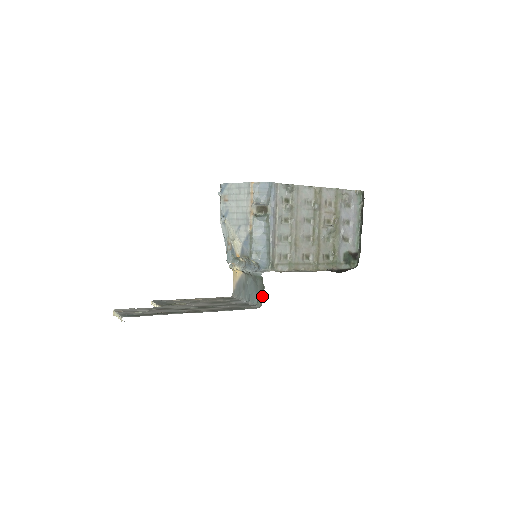
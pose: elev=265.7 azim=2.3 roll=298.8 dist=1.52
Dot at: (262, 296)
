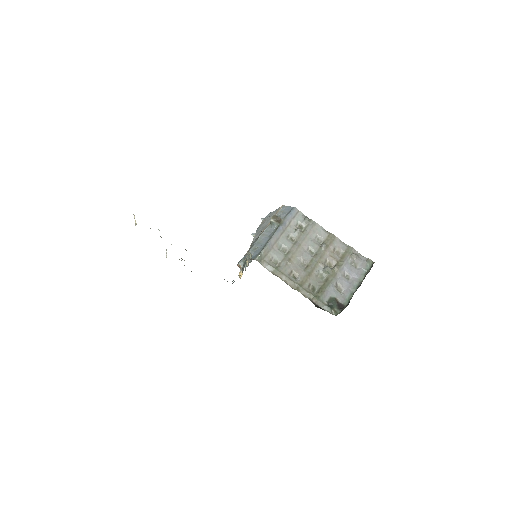
Dot at: occluded
